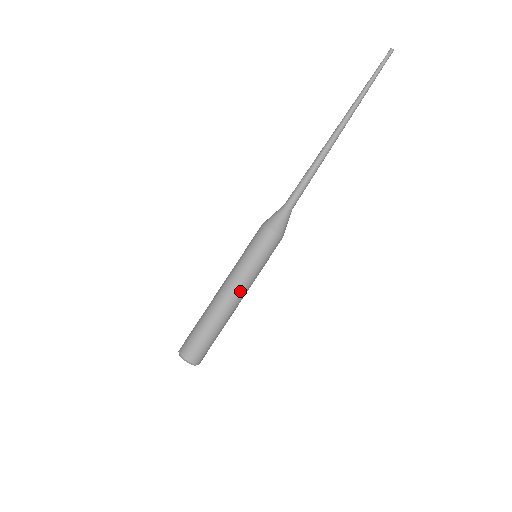
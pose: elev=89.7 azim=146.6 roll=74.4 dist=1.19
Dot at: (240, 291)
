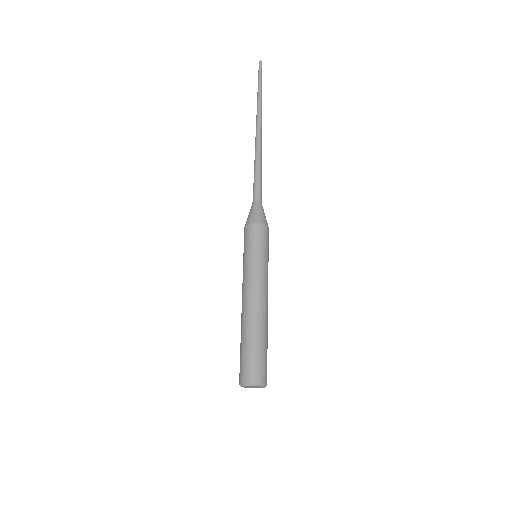
Dot at: (264, 290)
